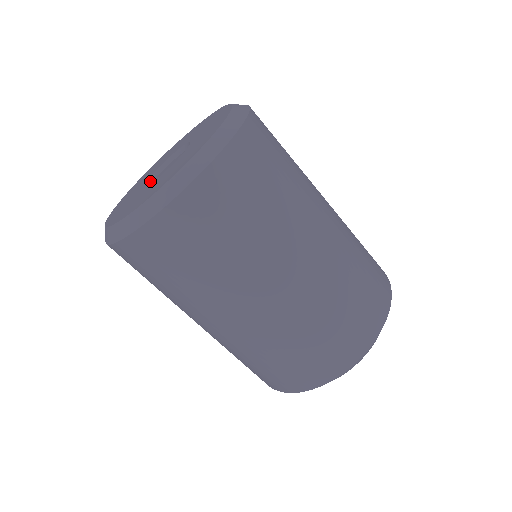
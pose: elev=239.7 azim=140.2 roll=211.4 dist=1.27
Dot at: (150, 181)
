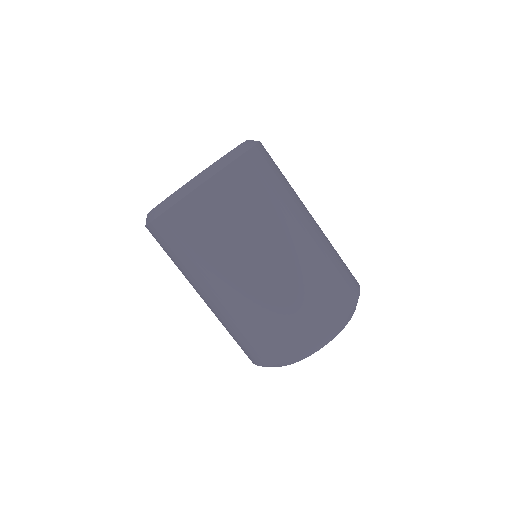
Dot at: occluded
